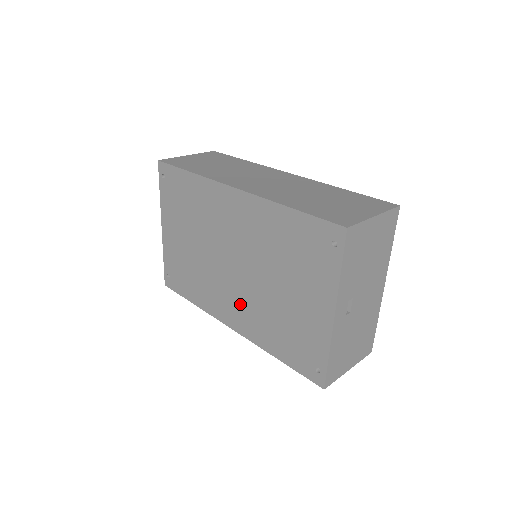
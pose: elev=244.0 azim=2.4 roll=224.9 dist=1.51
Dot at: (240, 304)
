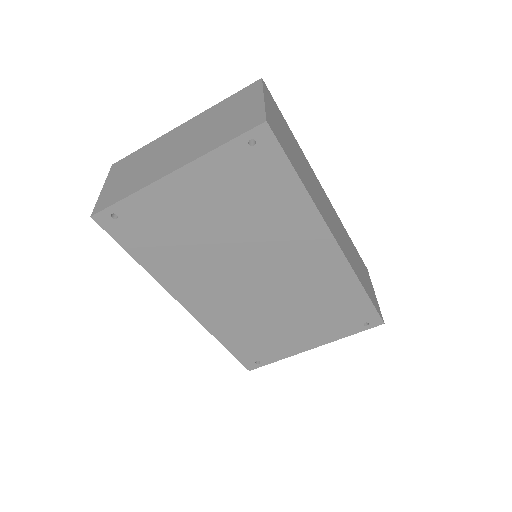
Dot at: (224, 301)
